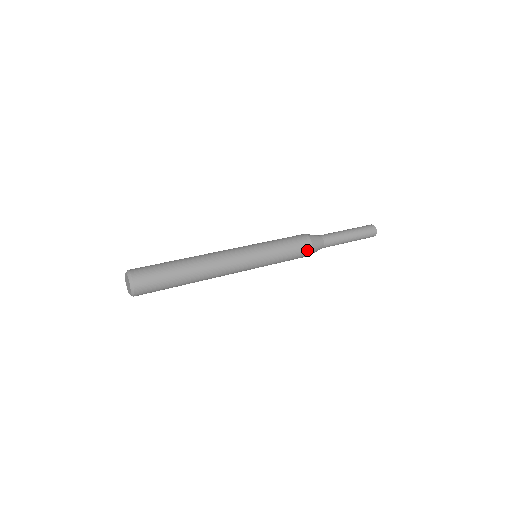
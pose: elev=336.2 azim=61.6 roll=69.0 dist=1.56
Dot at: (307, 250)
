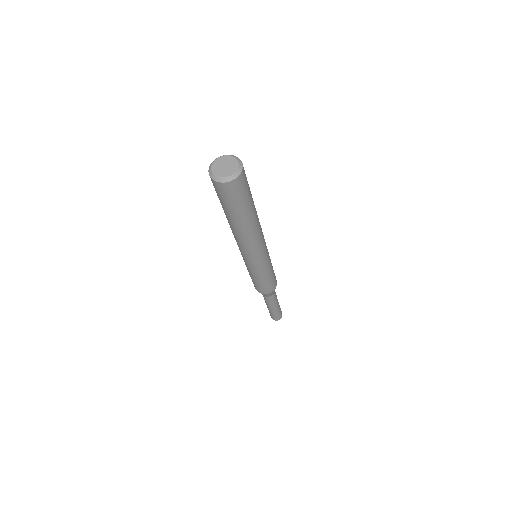
Dot at: (276, 280)
